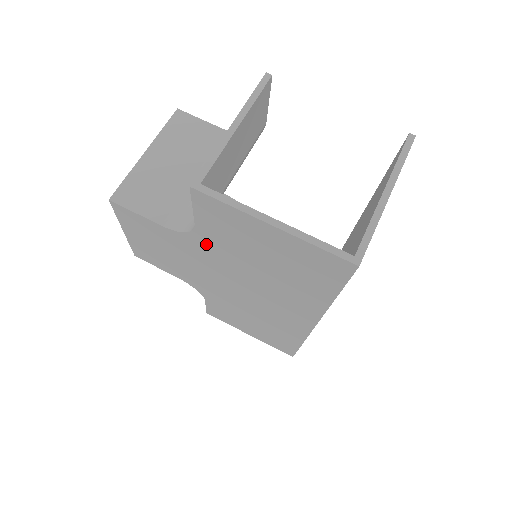
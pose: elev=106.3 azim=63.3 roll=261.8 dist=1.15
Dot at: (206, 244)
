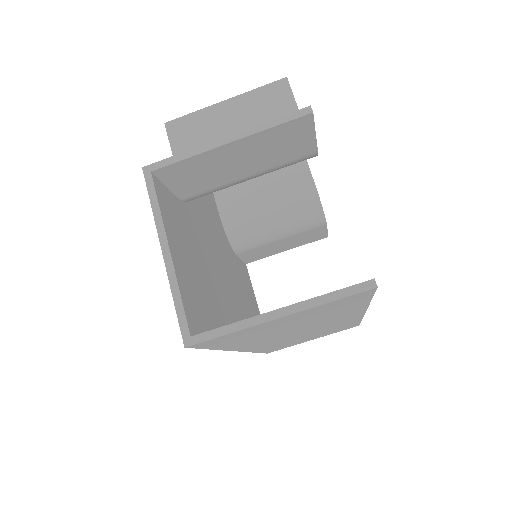
Dot at: occluded
